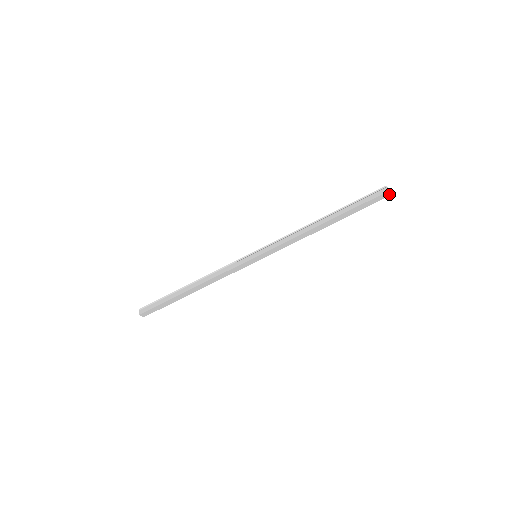
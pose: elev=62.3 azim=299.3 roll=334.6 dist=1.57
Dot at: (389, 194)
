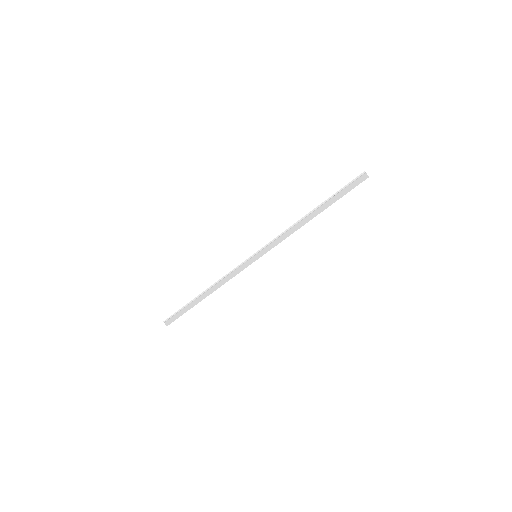
Dot at: occluded
